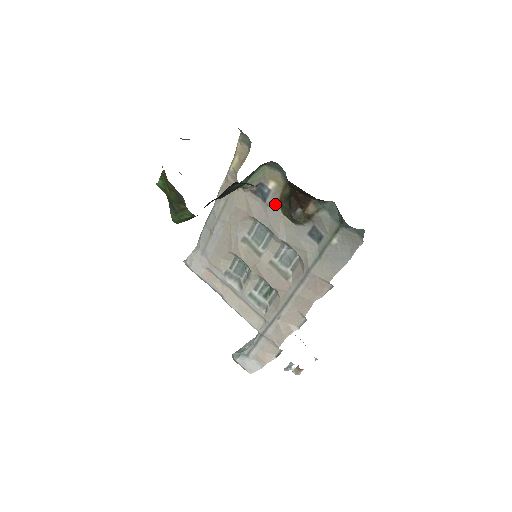
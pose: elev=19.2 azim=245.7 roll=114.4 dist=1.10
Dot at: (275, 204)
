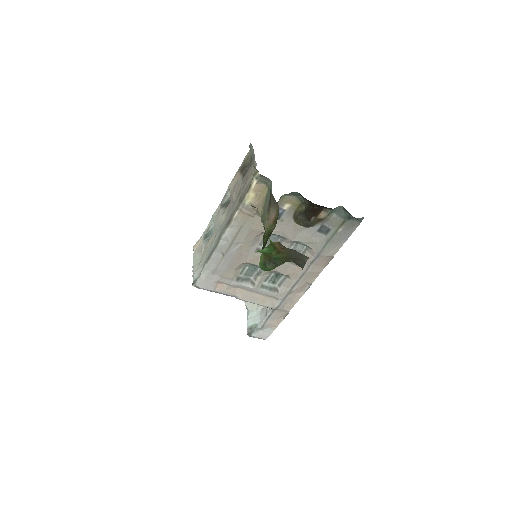
Dot at: (289, 218)
